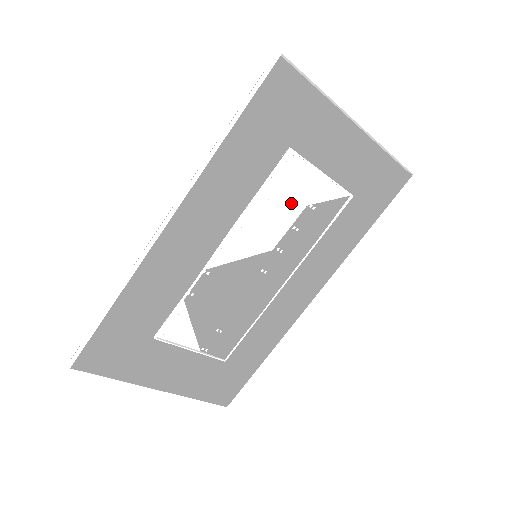
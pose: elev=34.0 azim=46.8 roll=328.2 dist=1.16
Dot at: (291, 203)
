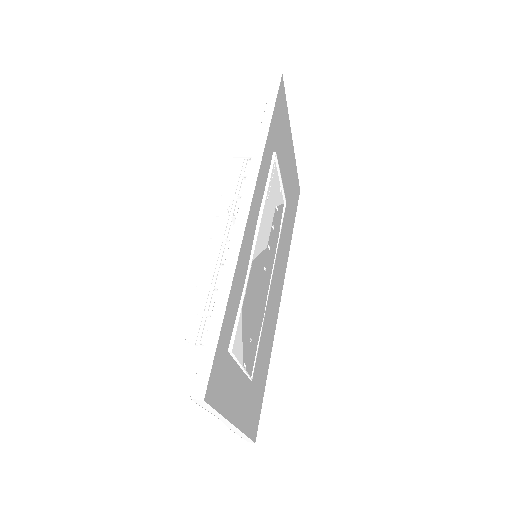
Dot at: (272, 202)
